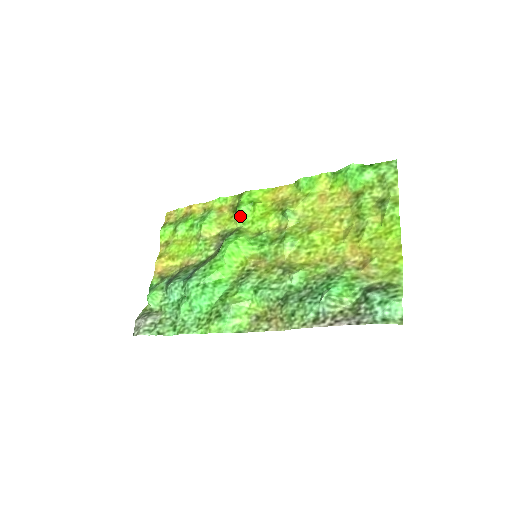
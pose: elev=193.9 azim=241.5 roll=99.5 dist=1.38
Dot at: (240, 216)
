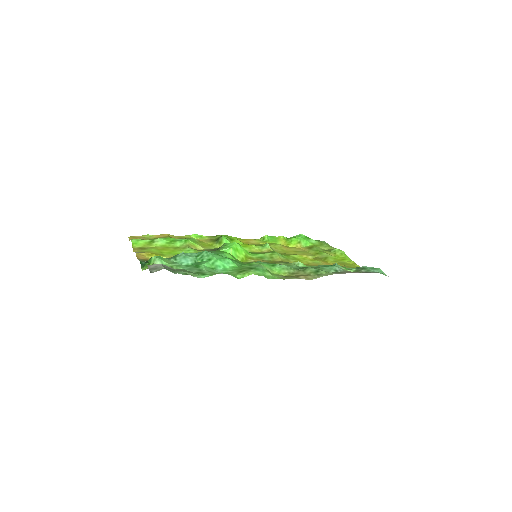
Dot at: (225, 241)
